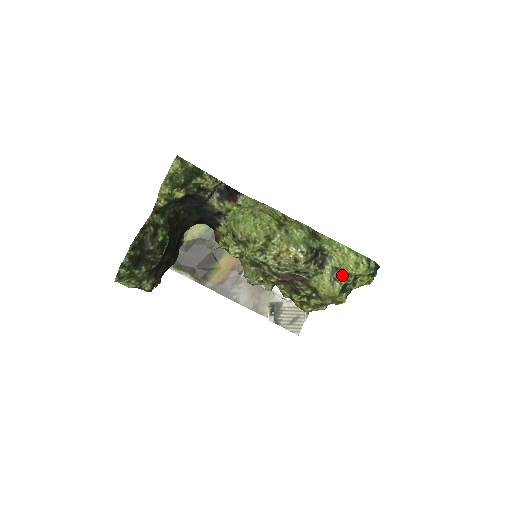
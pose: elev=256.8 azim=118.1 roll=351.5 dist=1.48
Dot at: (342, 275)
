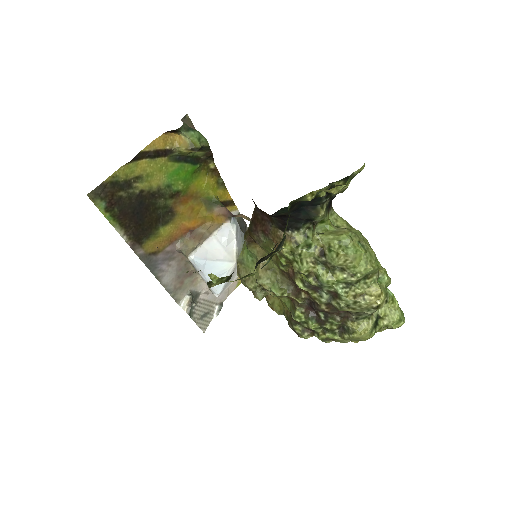
Dot at: (381, 325)
